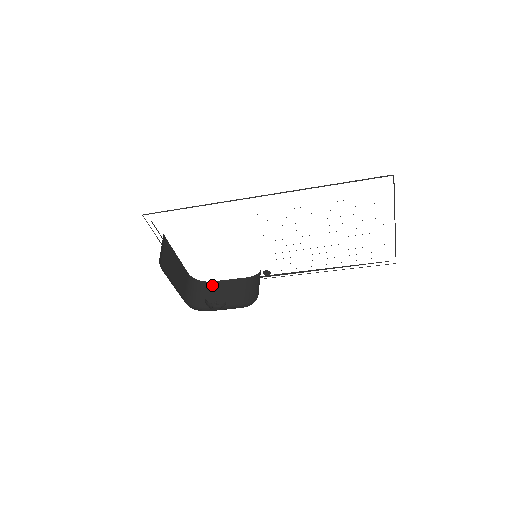
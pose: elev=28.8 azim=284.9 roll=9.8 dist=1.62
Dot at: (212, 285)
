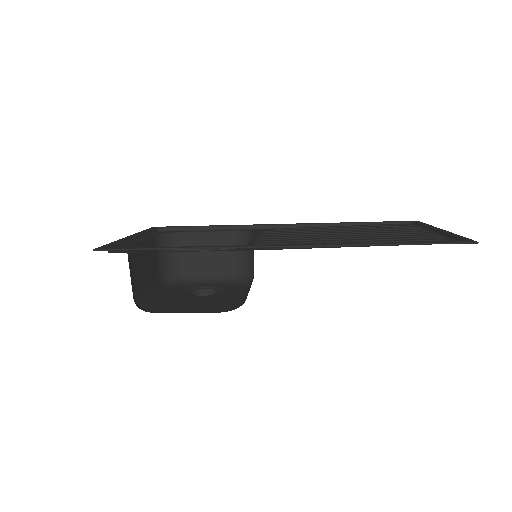
Dot at: (186, 238)
